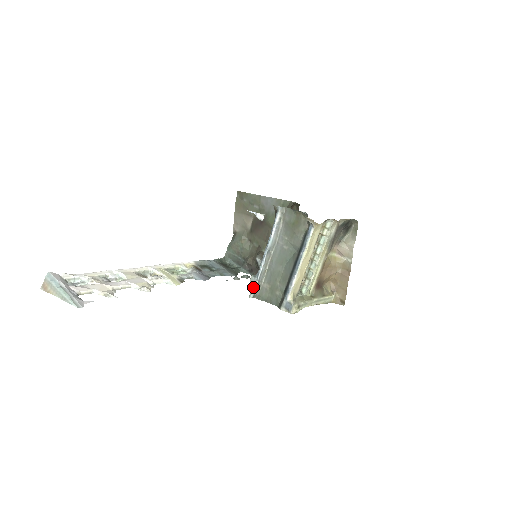
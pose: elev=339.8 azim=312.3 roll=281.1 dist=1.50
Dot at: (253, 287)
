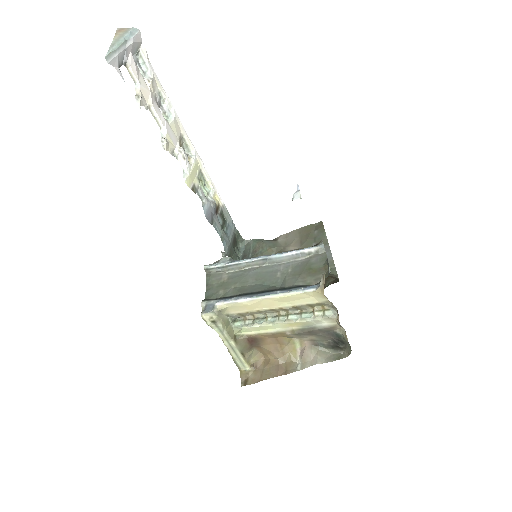
Dot at: (217, 263)
